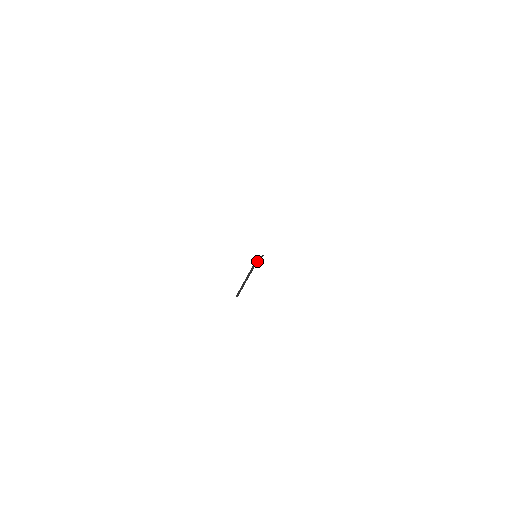
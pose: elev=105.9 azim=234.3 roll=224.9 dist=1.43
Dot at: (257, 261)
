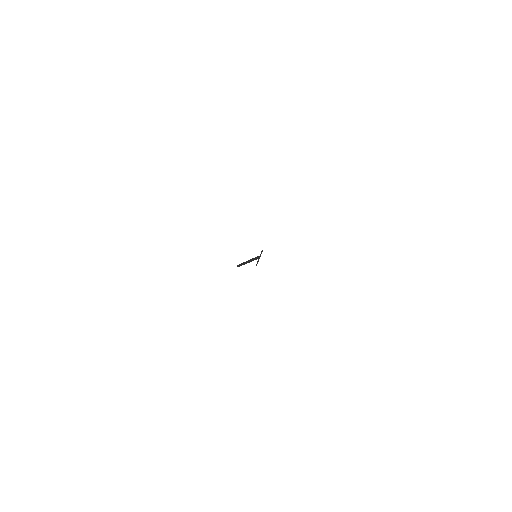
Dot at: (257, 258)
